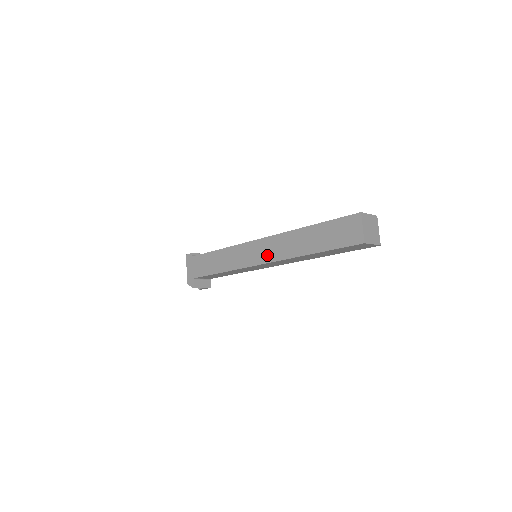
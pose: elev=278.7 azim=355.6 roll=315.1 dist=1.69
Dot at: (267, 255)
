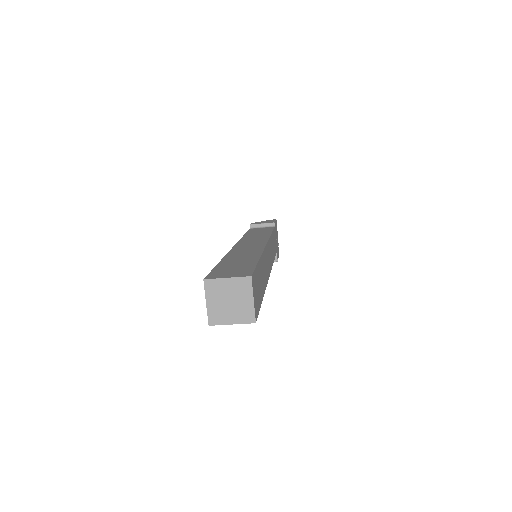
Dot at: occluded
